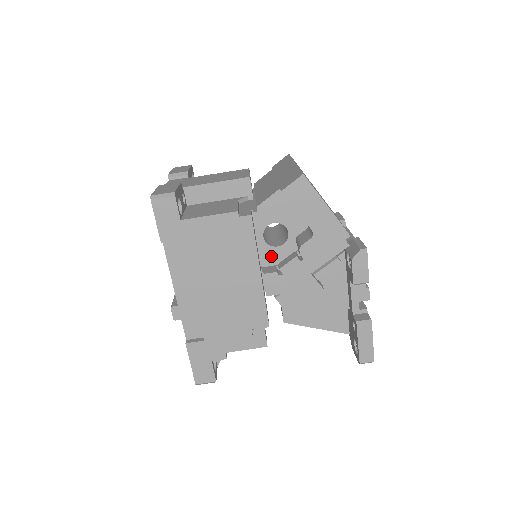
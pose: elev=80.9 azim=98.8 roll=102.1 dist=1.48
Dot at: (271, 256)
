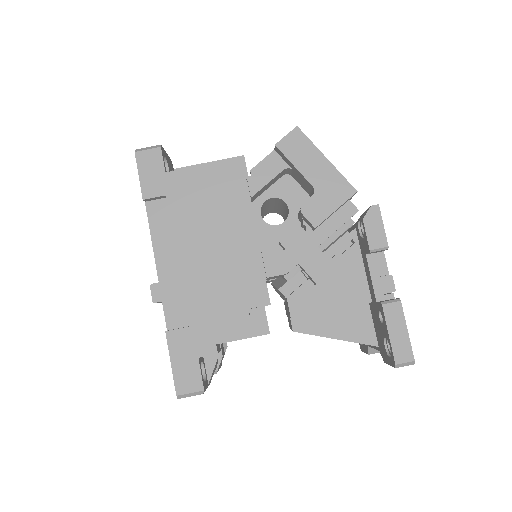
Dot at: (271, 237)
